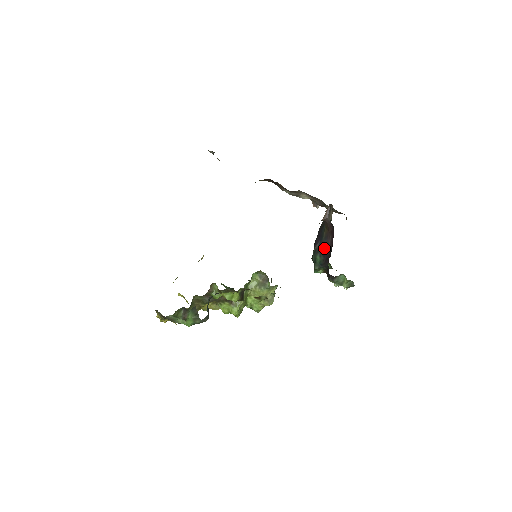
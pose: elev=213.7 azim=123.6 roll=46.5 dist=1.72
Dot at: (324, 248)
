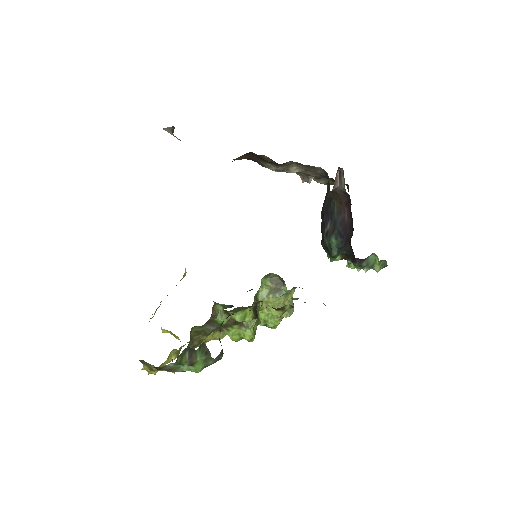
Dot at: (340, 226)
